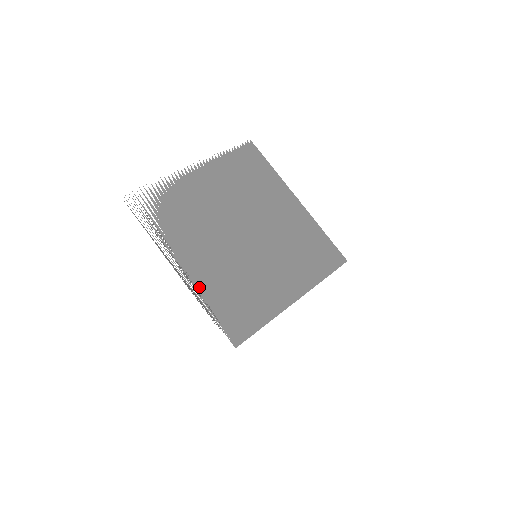
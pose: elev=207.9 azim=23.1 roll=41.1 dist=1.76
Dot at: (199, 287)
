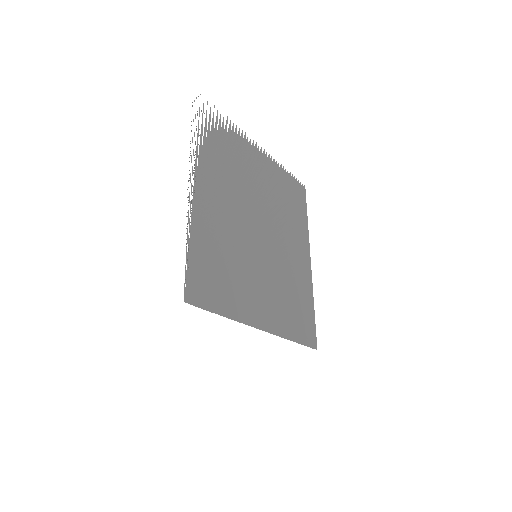
Dot at: (196, 217)
